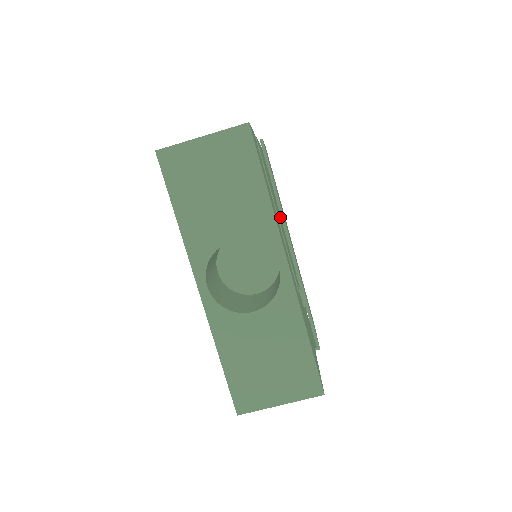
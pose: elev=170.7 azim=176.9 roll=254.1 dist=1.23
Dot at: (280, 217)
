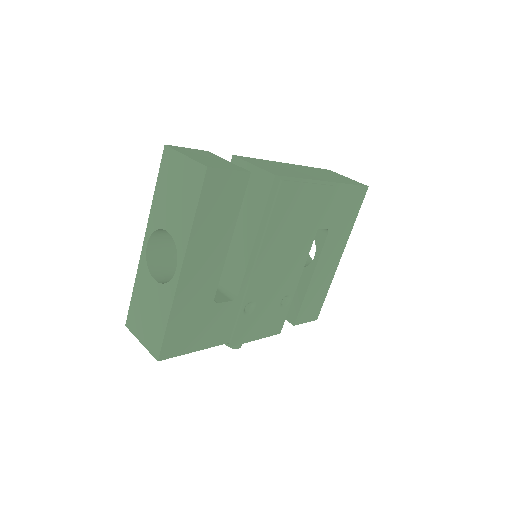
Dot at: occluded
